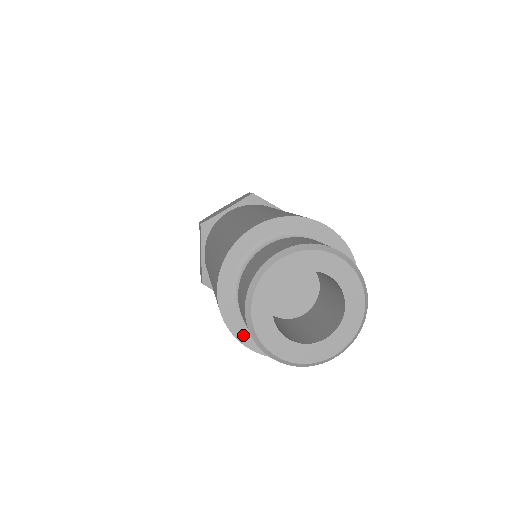
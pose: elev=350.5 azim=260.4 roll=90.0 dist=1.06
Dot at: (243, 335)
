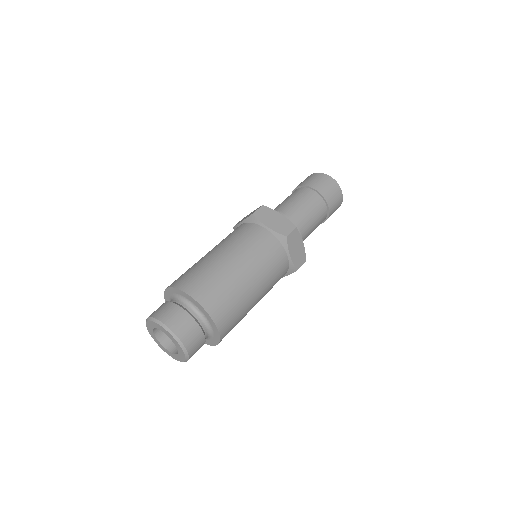
Dot at: occluded
